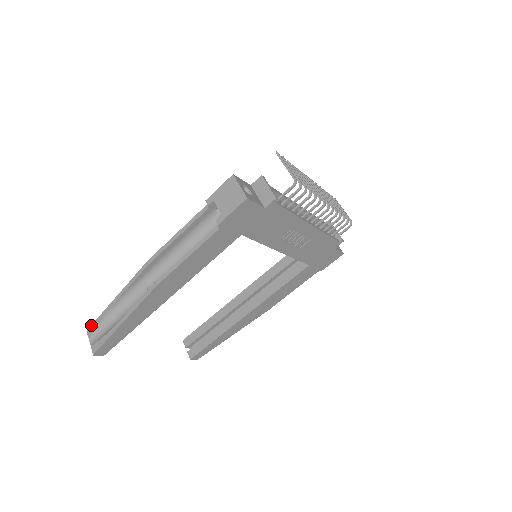
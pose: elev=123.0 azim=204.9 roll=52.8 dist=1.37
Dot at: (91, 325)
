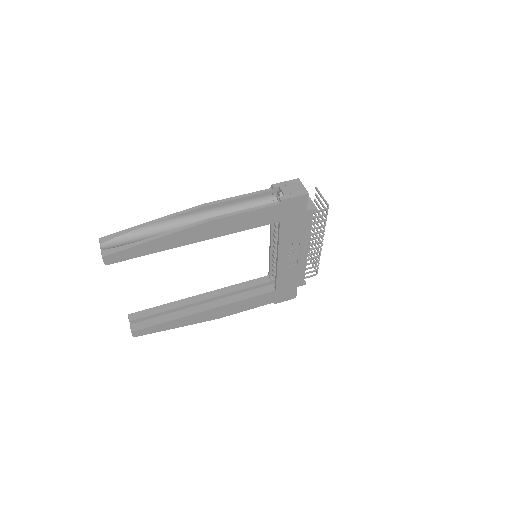
Dot at: occluded
